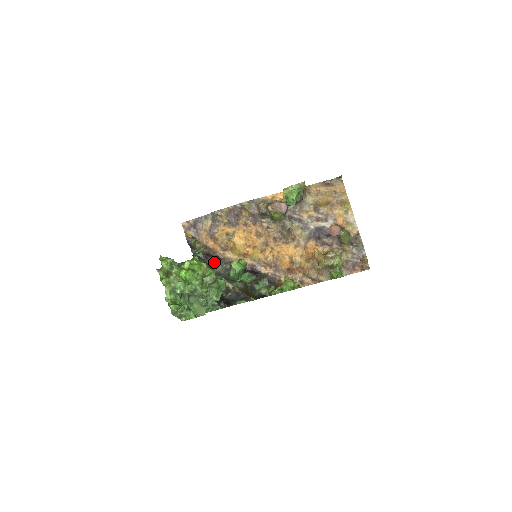
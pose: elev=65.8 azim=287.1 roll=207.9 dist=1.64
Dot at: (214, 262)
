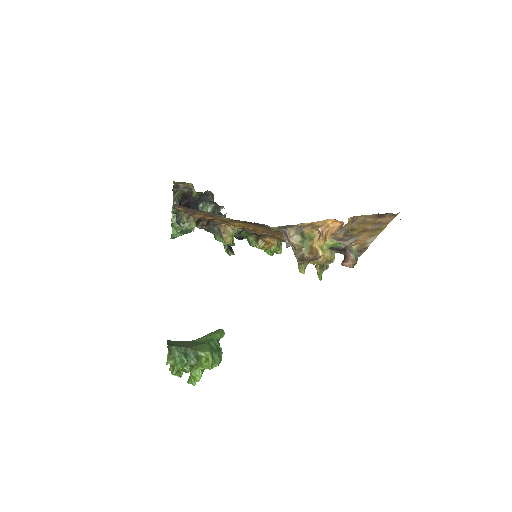
Dot at: (201, 223)
